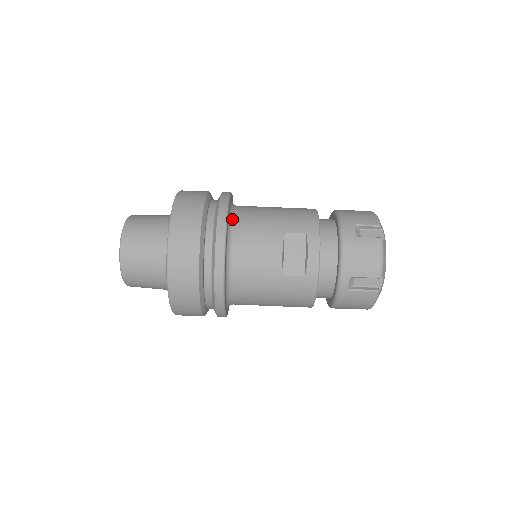
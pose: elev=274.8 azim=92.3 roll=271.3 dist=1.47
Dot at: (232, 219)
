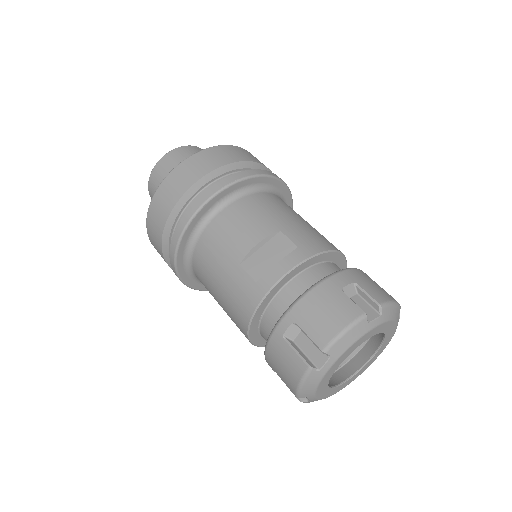
Dot at: (255, 190)
